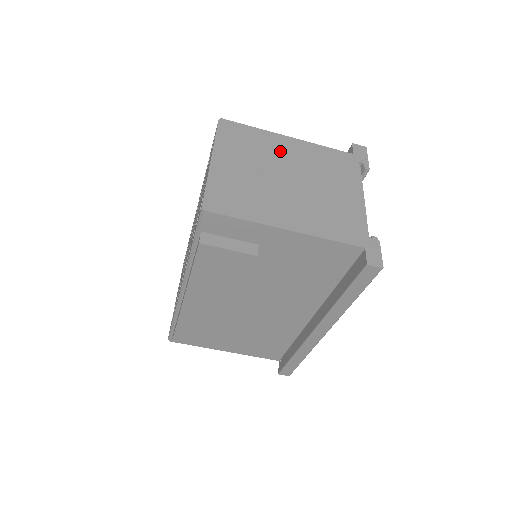
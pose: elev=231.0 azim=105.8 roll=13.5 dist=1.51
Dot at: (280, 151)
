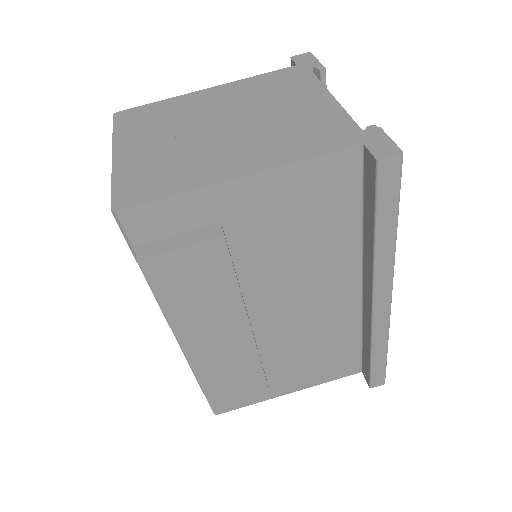
Dot at: (200, 106)
